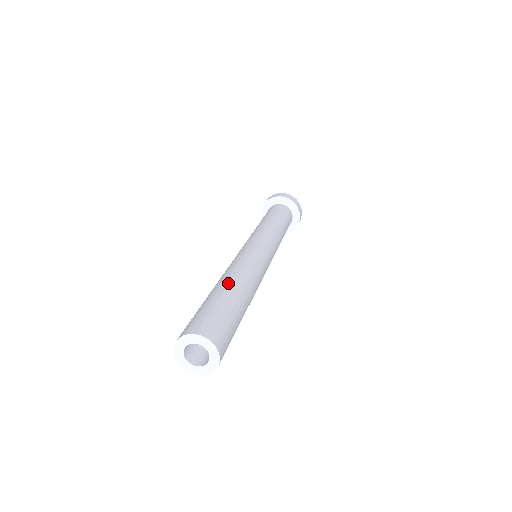
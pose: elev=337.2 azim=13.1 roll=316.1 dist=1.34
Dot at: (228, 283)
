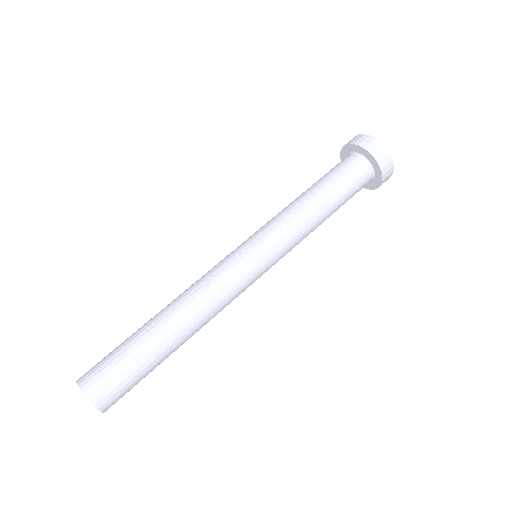
Dot at: (160, 321)
